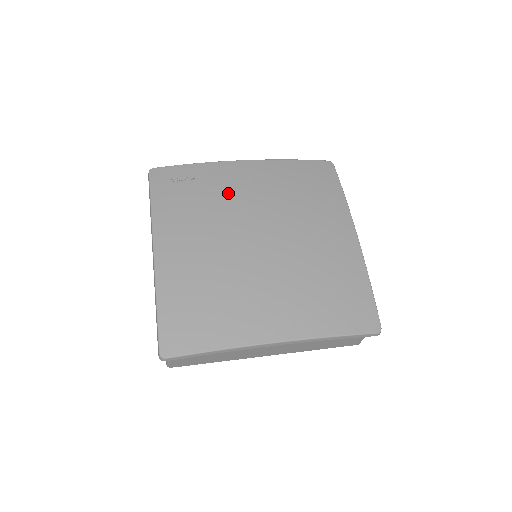
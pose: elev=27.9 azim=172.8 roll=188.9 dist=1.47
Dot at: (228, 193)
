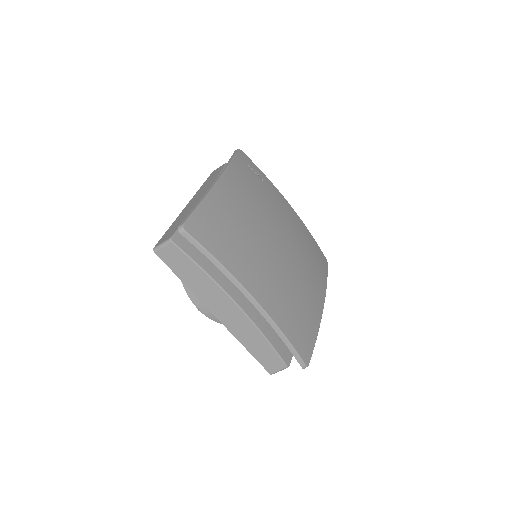
Dot at: (276, 205)
